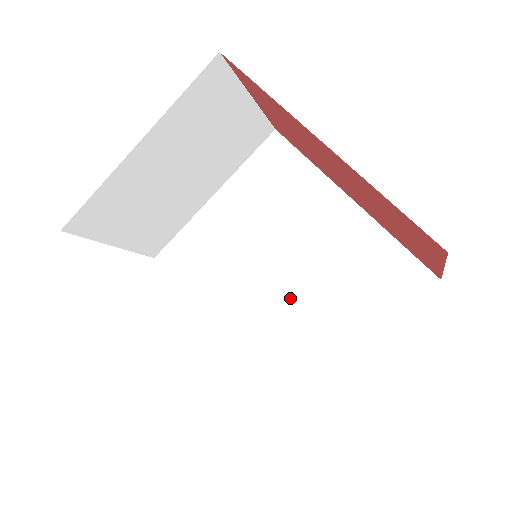
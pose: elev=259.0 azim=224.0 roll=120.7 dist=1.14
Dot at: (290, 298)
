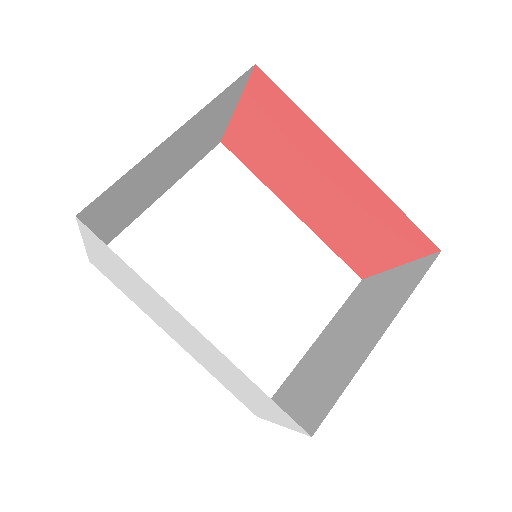
Dot at: (250, 299)
